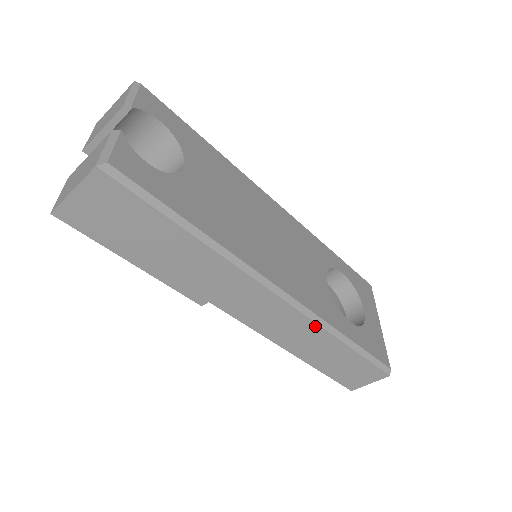
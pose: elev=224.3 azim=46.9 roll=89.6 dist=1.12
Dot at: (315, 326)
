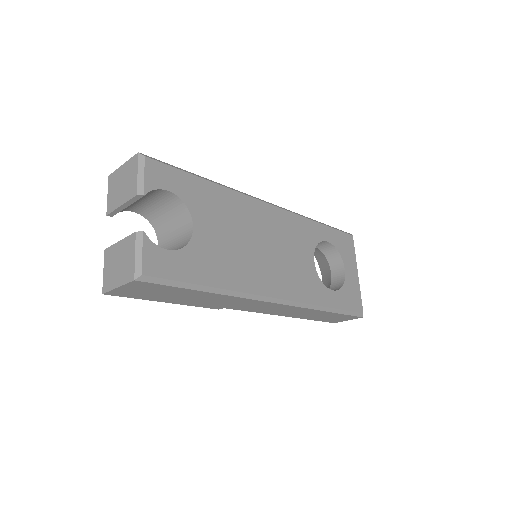
Dot at: (304, 309)
